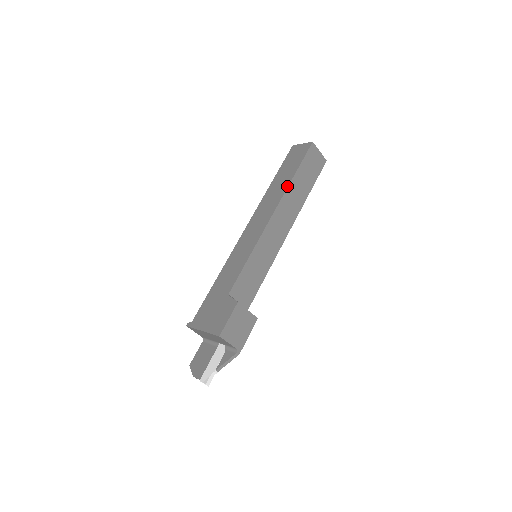
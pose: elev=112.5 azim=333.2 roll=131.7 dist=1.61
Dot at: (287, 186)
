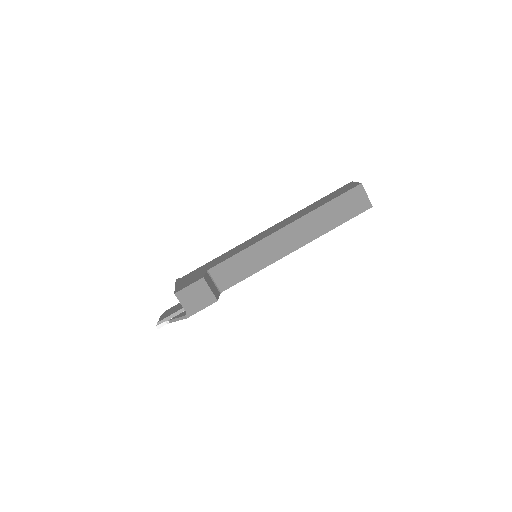
Dot at: (311, 211)
